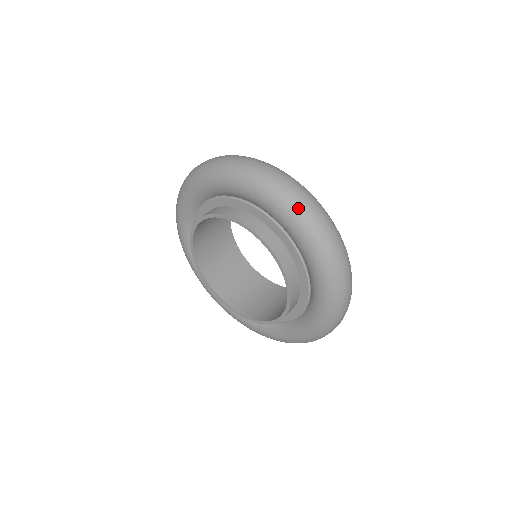
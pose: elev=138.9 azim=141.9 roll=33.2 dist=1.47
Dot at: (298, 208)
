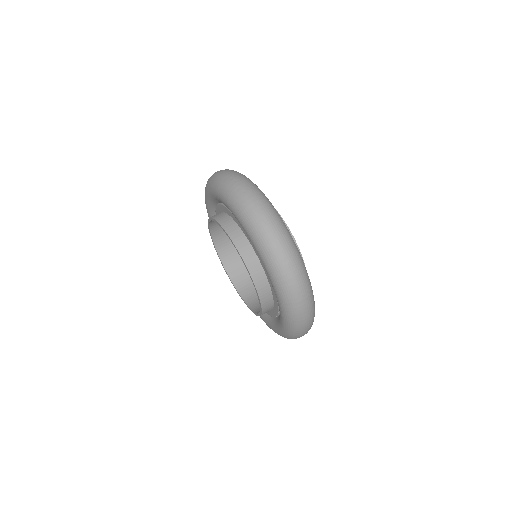
Dot at: (282, 277)
